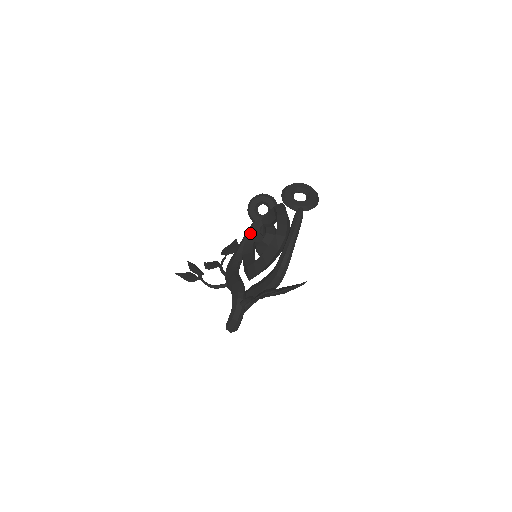
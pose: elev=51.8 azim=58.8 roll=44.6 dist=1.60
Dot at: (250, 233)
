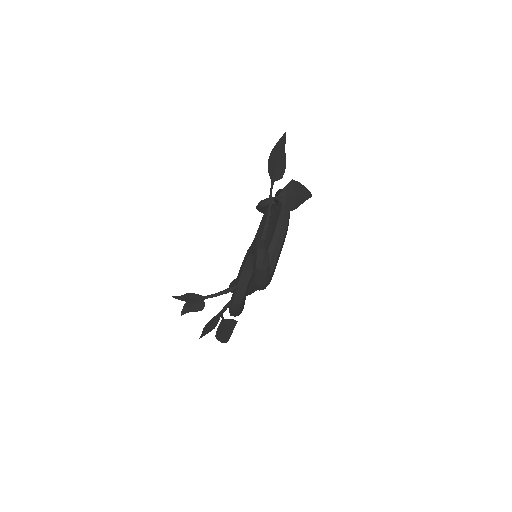
Dot at: occluded
